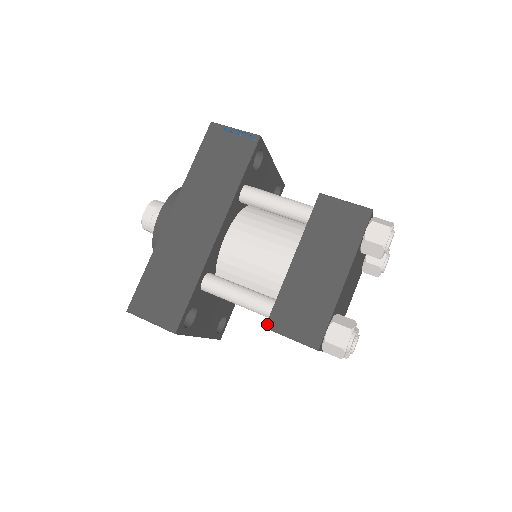
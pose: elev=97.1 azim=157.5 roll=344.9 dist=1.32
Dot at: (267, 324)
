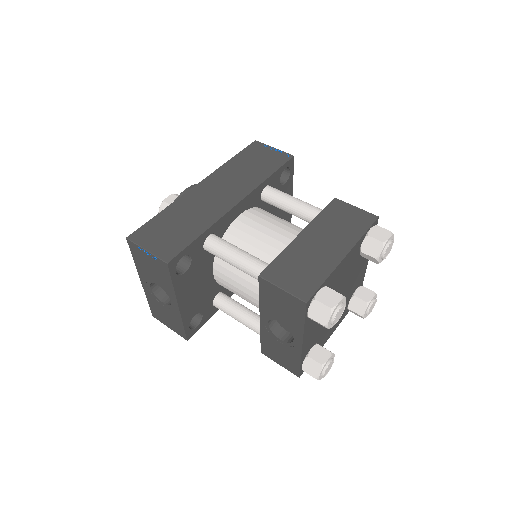
Dot at: (262, 273)
